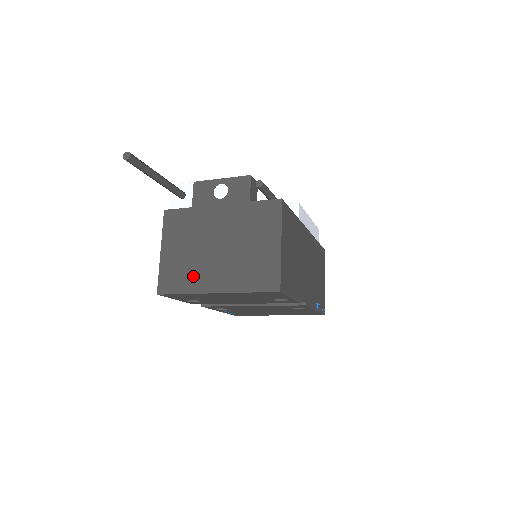
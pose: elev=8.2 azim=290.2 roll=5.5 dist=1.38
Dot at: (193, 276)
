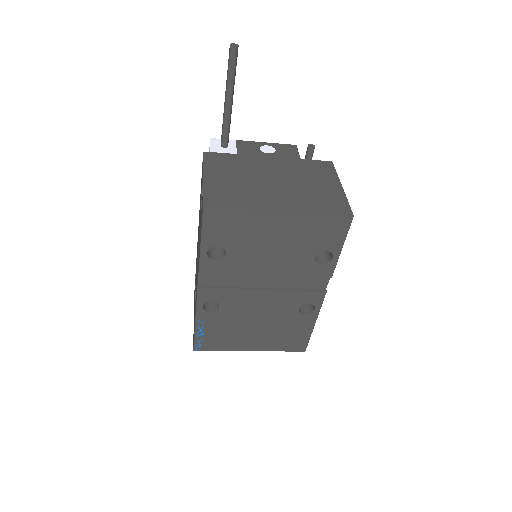
Dot at: (250, 198)
